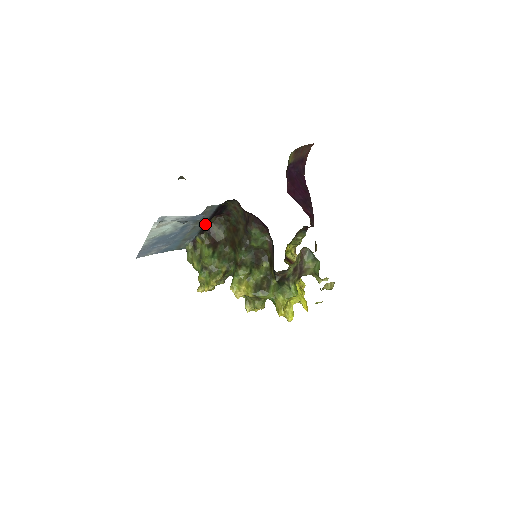
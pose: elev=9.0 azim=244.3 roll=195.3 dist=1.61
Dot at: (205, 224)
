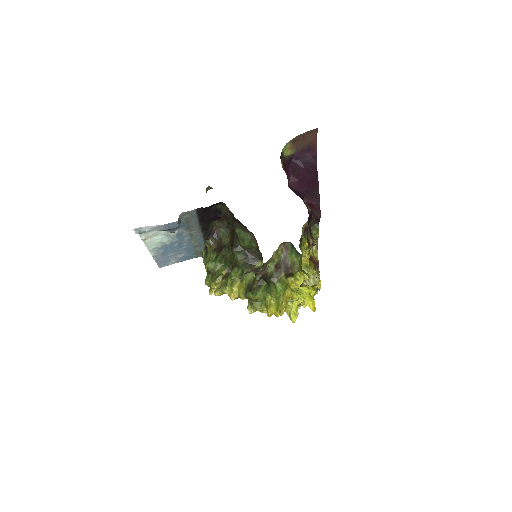
Dot at: (204, 230)
